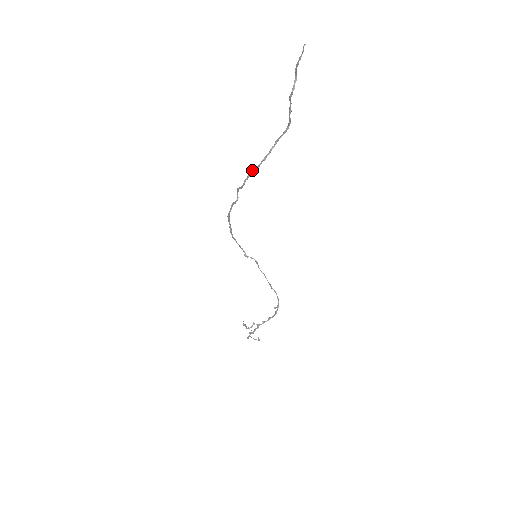
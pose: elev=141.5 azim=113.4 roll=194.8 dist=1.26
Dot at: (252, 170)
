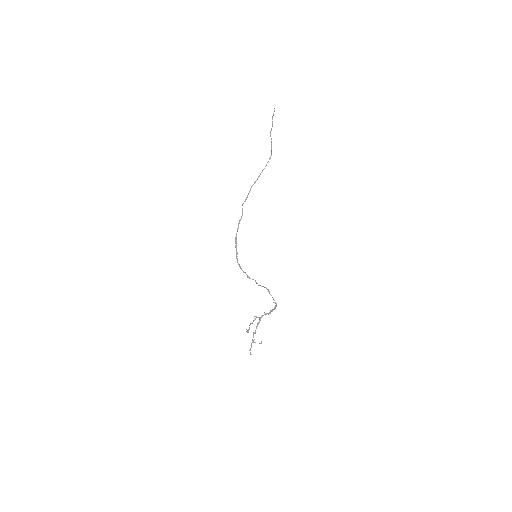
Dot at: occluded
